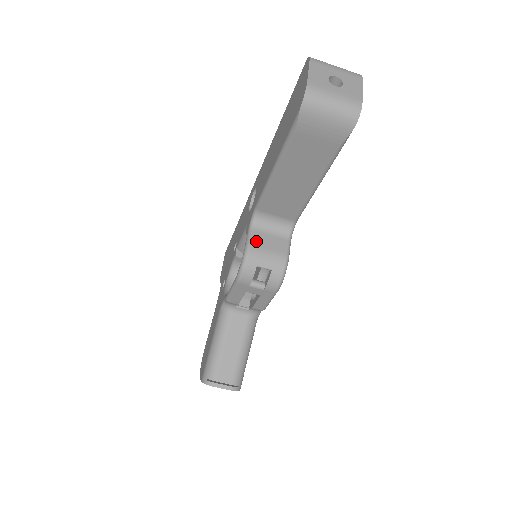
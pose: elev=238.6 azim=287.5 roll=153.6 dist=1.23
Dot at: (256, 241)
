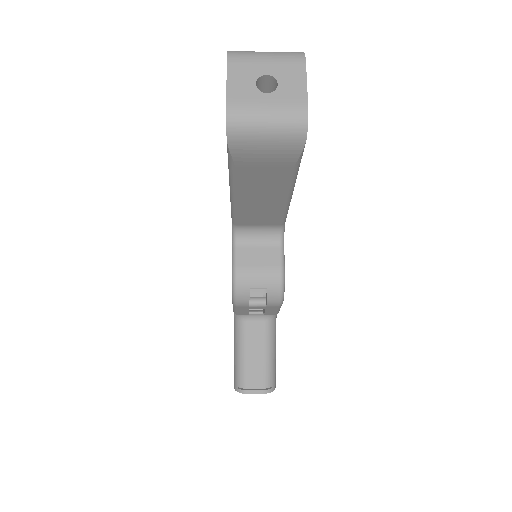
Dot at: (242, 260)
